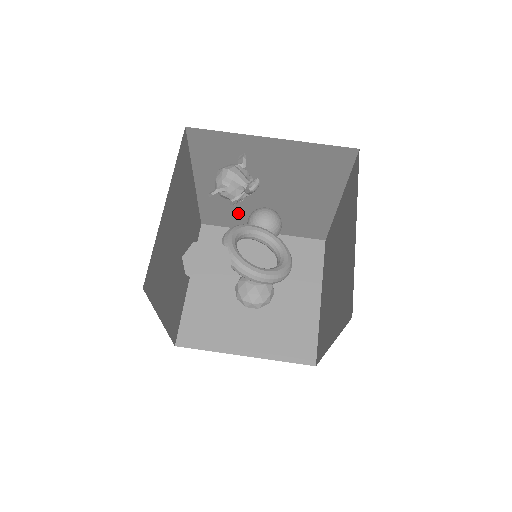
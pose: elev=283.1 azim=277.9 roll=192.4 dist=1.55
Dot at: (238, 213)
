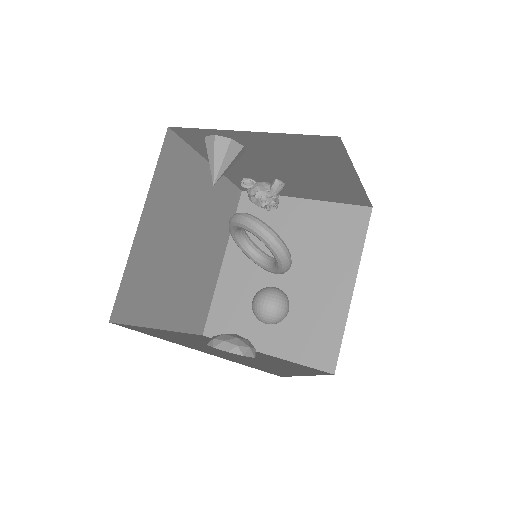
Dot at: (247, 313)
